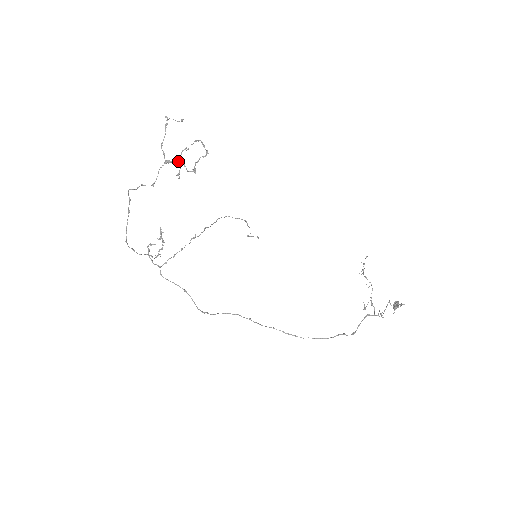
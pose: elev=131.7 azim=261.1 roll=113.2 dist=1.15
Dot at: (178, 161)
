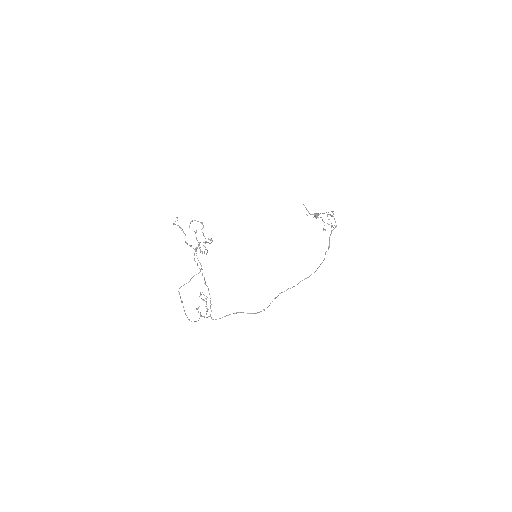
Dot at: (199, 243)
